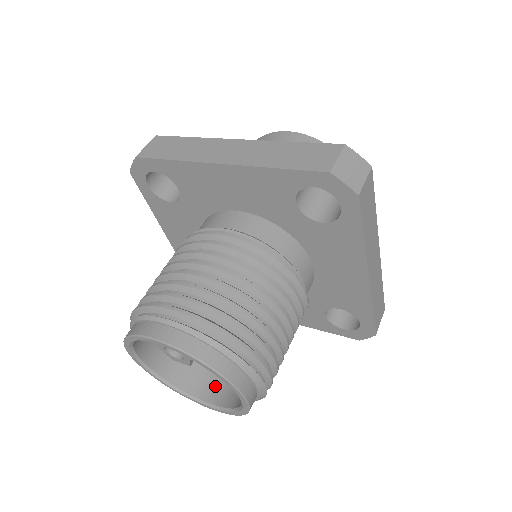
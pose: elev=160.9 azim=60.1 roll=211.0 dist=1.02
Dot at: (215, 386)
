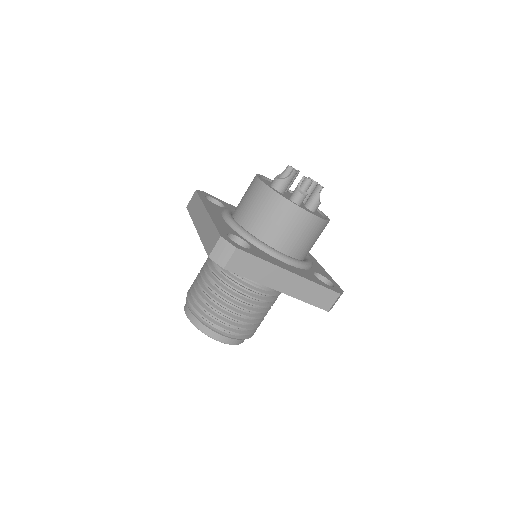
Dot at: occluded
